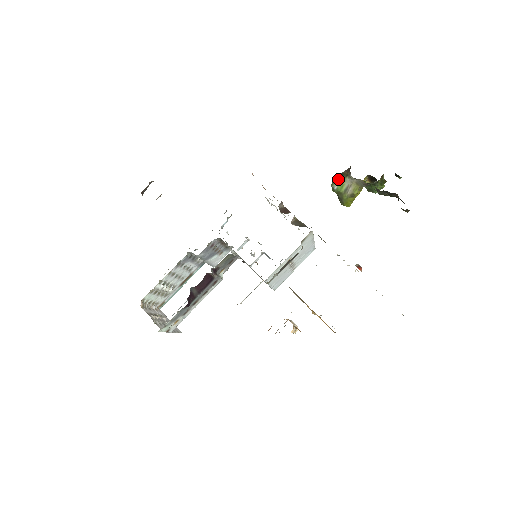
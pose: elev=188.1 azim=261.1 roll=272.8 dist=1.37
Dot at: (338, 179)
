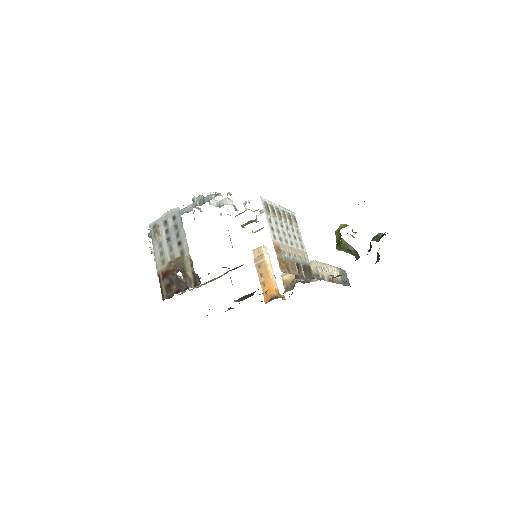
Dot at: (345, 250)
